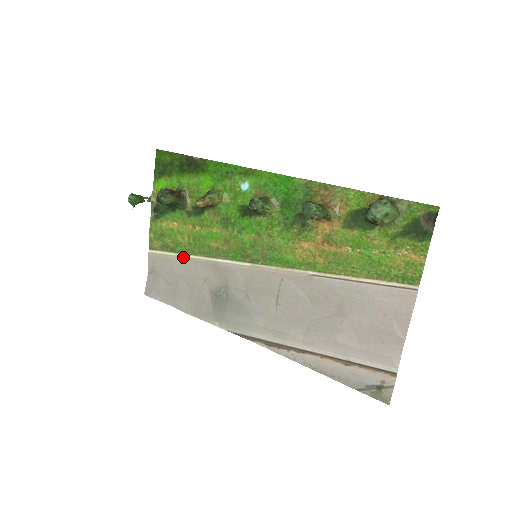
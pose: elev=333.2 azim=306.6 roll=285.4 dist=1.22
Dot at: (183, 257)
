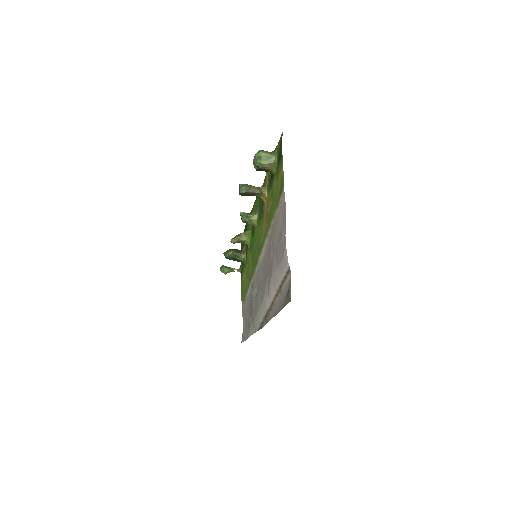
Dot at: (247, 295)
